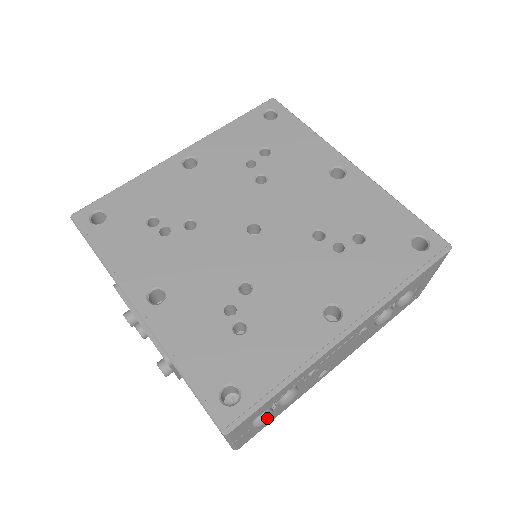
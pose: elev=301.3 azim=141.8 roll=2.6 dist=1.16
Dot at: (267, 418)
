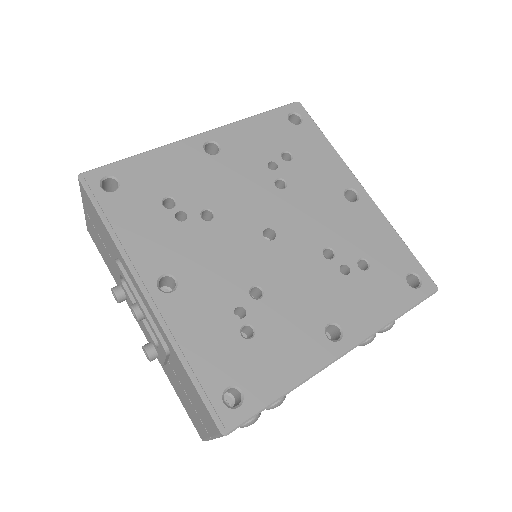
Dot at: (255, 420)
